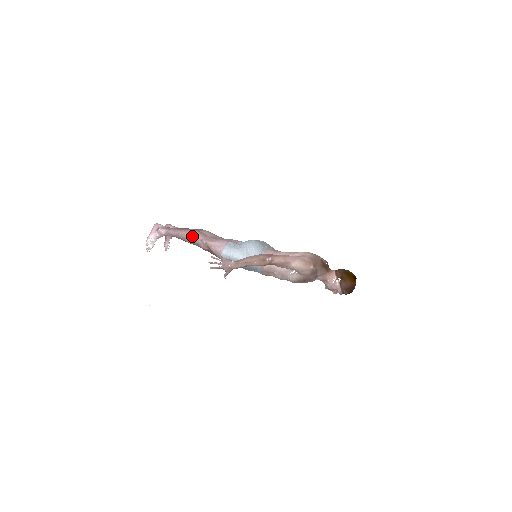
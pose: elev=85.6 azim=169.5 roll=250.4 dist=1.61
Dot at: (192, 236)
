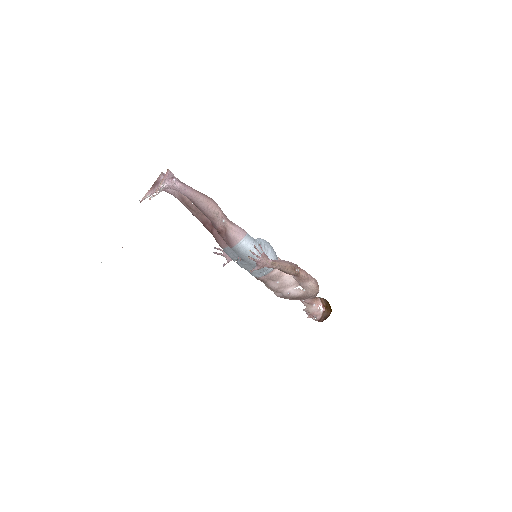
Dot at: (214, 208)
